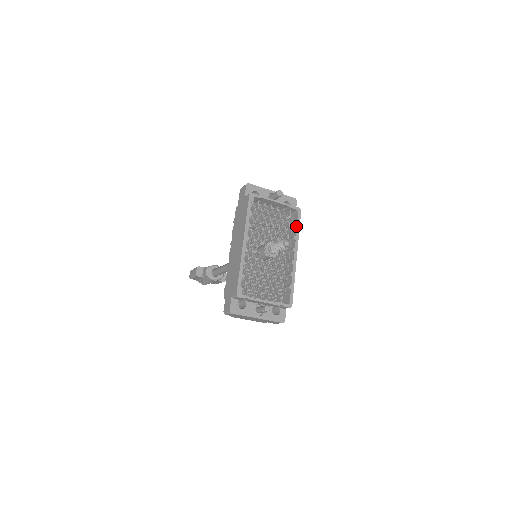
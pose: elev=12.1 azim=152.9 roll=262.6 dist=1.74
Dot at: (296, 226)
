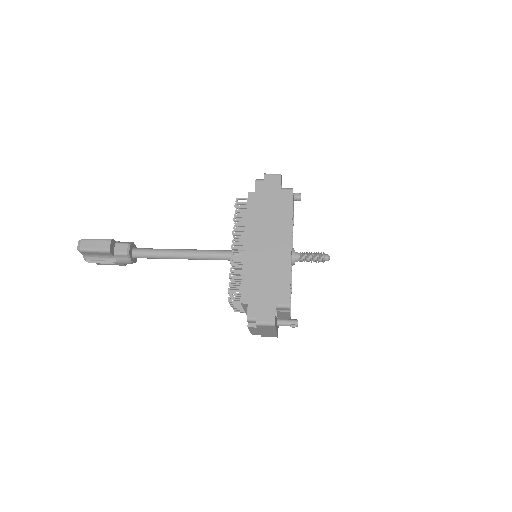
Dot at: occluded
